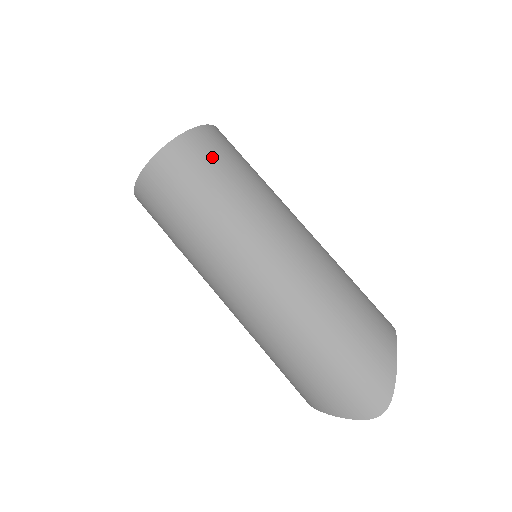
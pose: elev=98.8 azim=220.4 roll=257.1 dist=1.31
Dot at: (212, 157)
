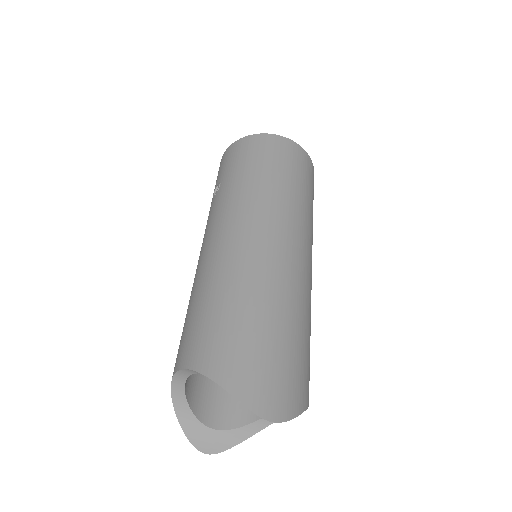
Dot at: (311, 181)
